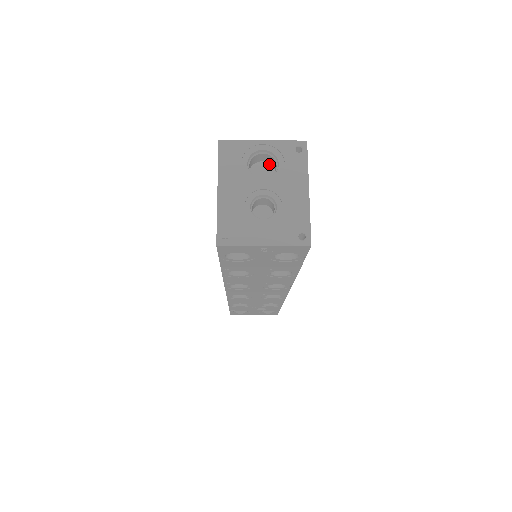
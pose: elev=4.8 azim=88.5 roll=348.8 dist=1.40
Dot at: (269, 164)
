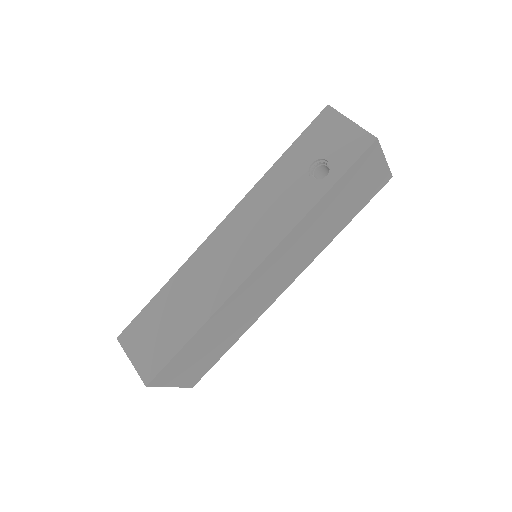
Dot at: occluded
